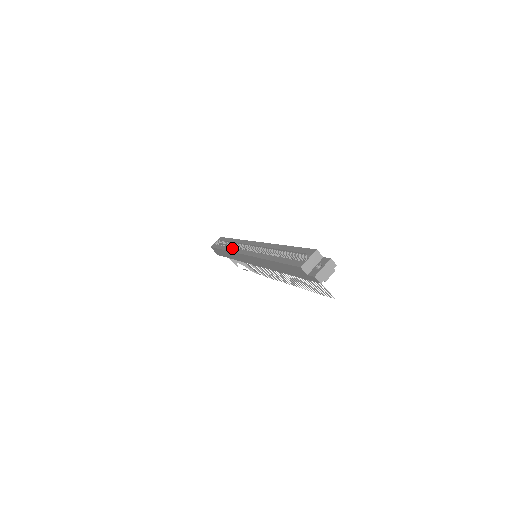
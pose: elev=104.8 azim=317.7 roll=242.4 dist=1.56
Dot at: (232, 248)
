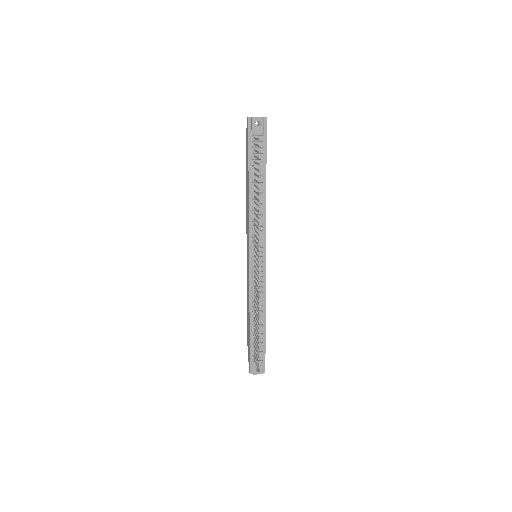
Dot at: occluded
